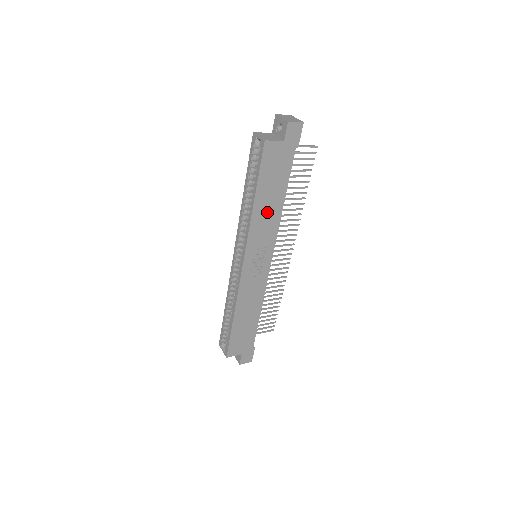
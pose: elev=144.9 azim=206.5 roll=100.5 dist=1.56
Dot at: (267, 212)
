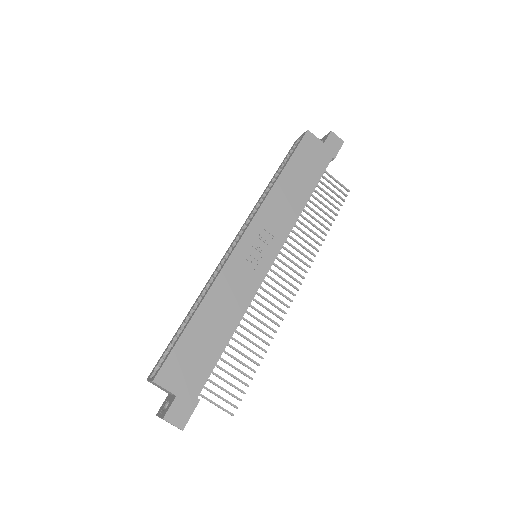
Dot at: (288, 197)
